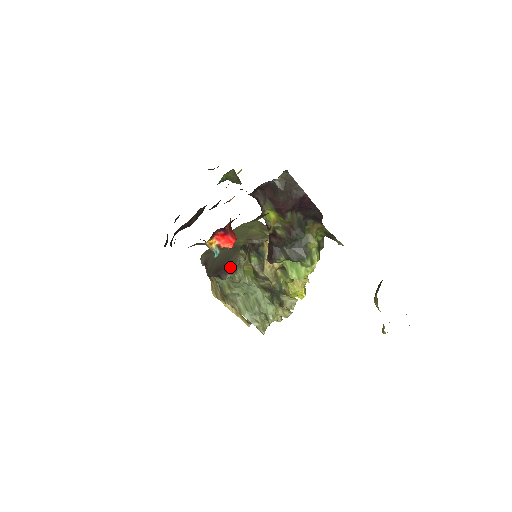
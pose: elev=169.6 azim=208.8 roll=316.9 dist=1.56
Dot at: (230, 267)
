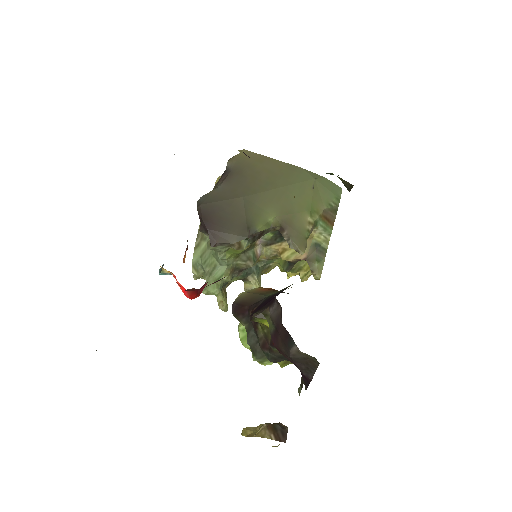
Dot at: (214, 238)
